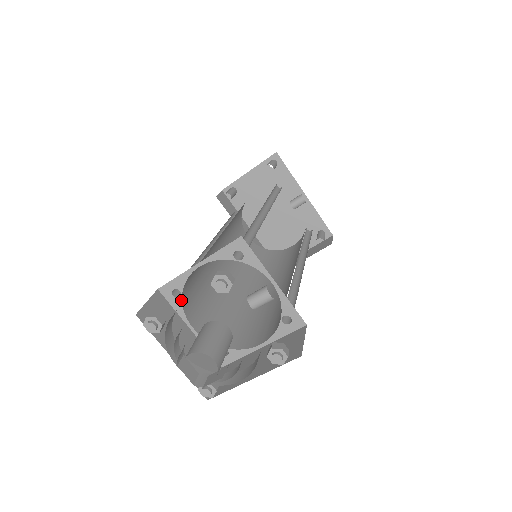
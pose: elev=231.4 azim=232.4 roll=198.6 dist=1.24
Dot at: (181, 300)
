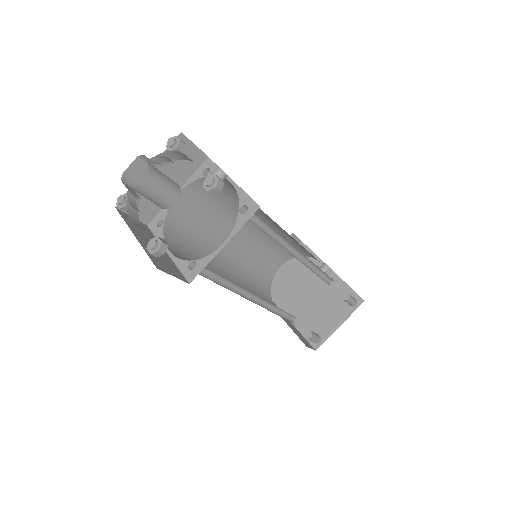
Dot at: (163, 228)
